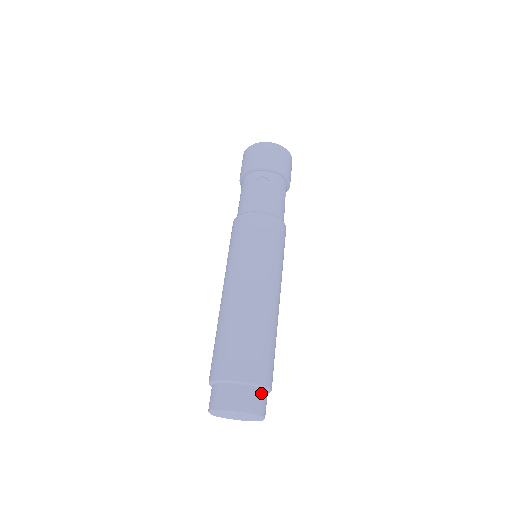
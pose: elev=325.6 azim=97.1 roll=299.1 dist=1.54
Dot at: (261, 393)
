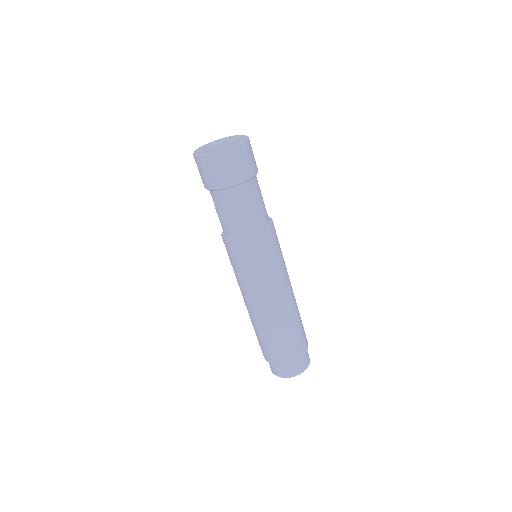
Dot at: (306, 352)
